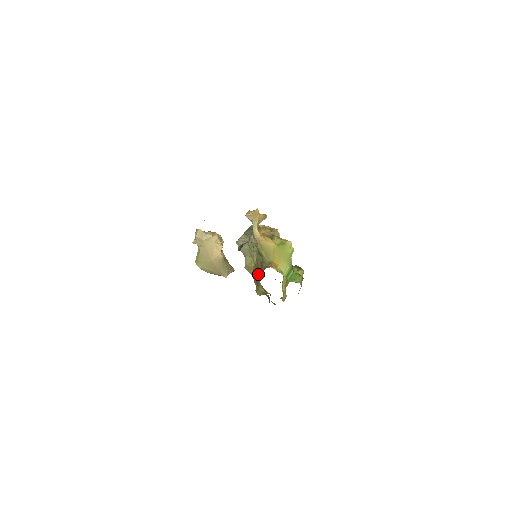
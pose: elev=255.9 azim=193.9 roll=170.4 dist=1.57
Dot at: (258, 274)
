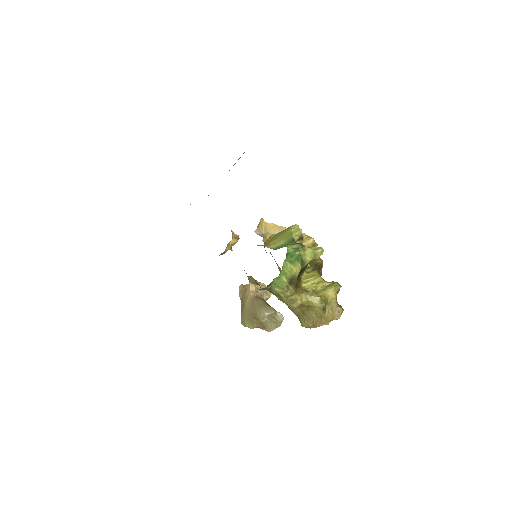
Dot at: occluded
